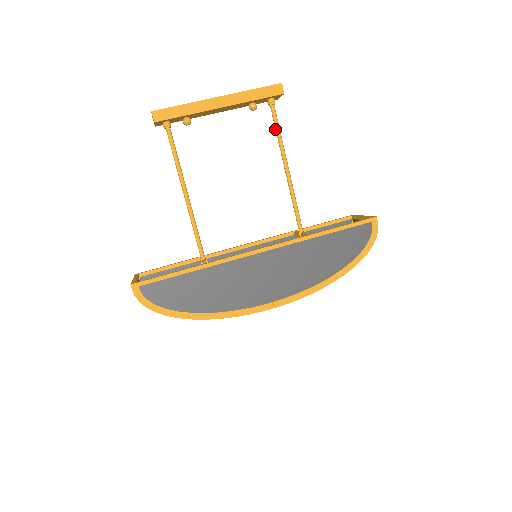
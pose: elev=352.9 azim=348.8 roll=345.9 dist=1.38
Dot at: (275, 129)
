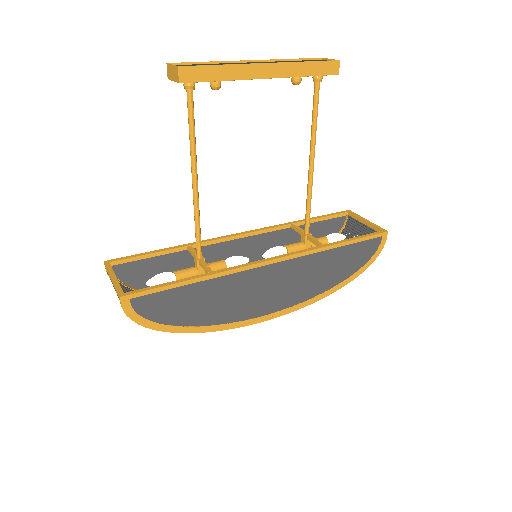
Dot at: (312, 113)
